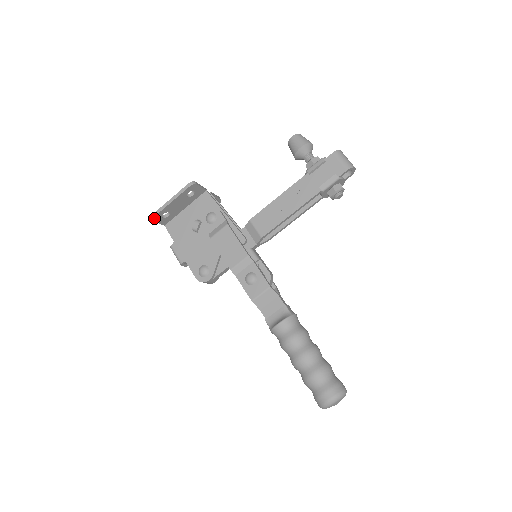
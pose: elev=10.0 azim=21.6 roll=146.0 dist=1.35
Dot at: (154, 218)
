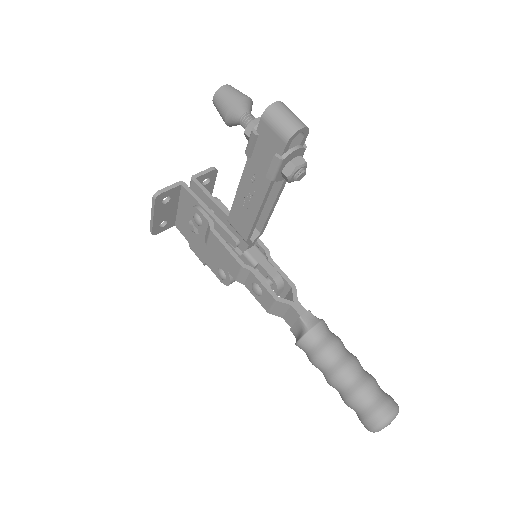
Dot at: (154, 233)
